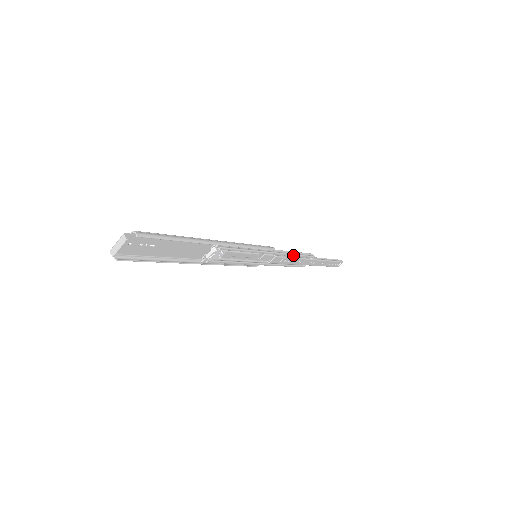
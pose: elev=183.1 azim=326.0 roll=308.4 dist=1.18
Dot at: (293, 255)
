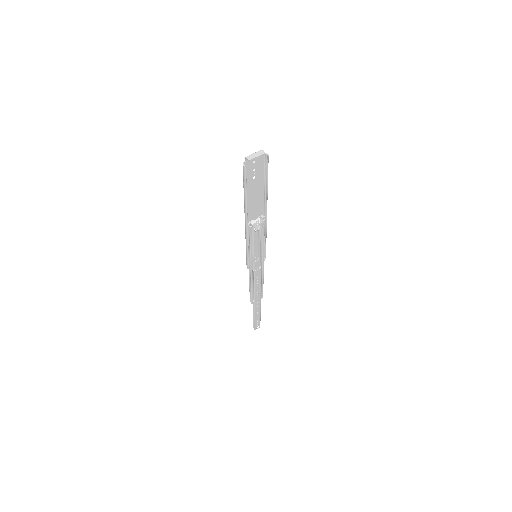
Dot at: (263, 279)
